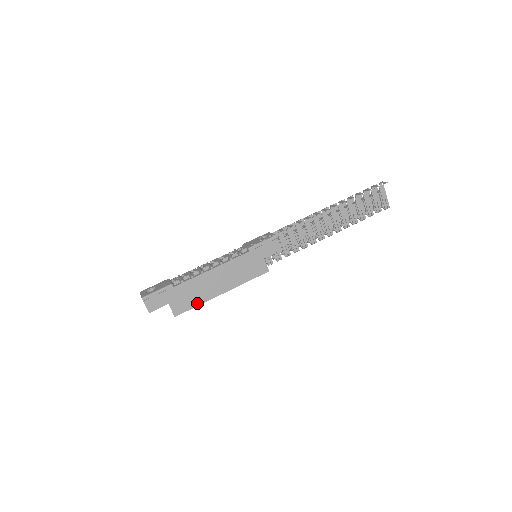
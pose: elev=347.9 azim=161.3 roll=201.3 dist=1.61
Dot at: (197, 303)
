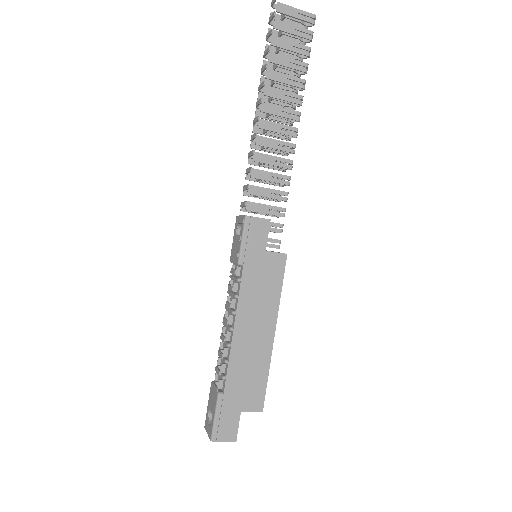
Dot at: (264, 374)
